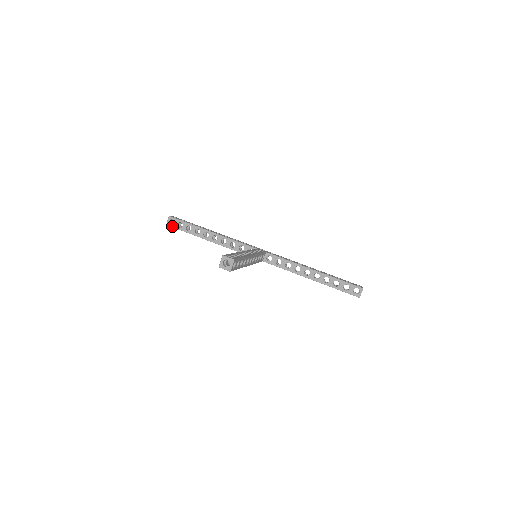
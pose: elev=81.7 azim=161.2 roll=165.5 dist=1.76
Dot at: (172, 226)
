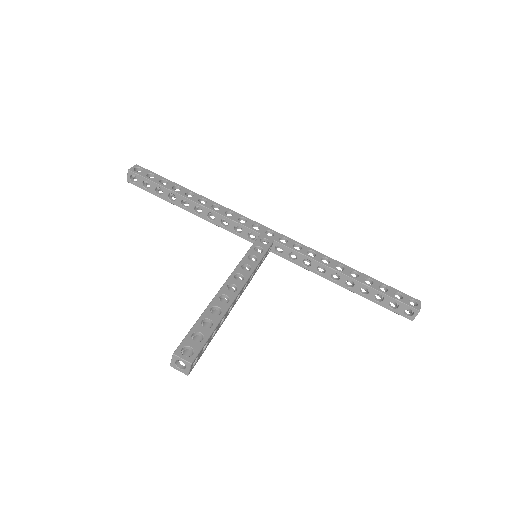
Dot at: (135, 185)
